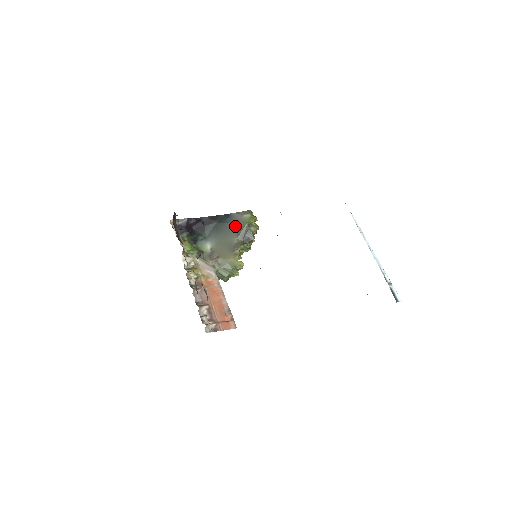
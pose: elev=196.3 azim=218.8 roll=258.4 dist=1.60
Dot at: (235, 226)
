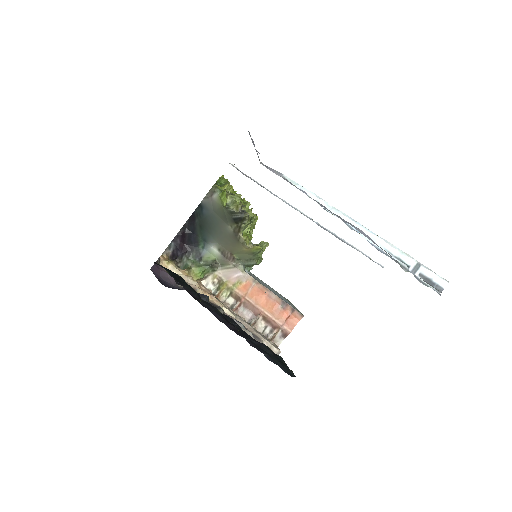
Dot at: (216, 215)
